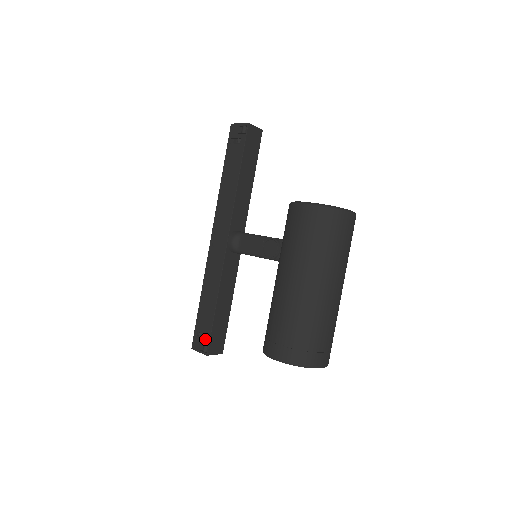
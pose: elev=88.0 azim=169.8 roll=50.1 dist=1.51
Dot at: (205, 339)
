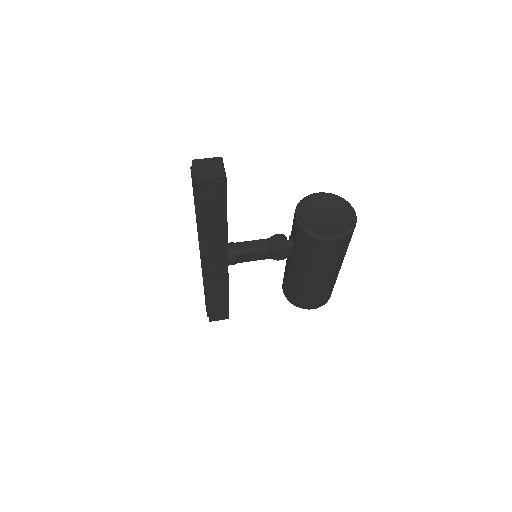
Dot at: (224, 314)
